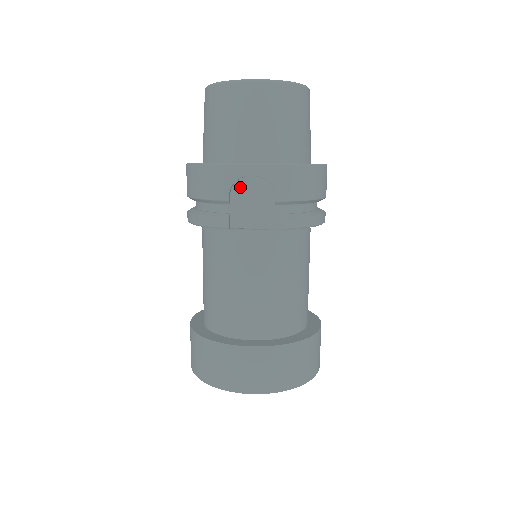
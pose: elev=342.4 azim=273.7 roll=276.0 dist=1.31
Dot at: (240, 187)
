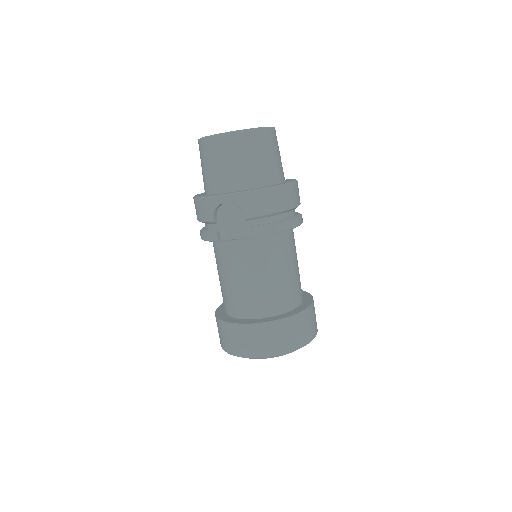
Dot at: (222, 211)
